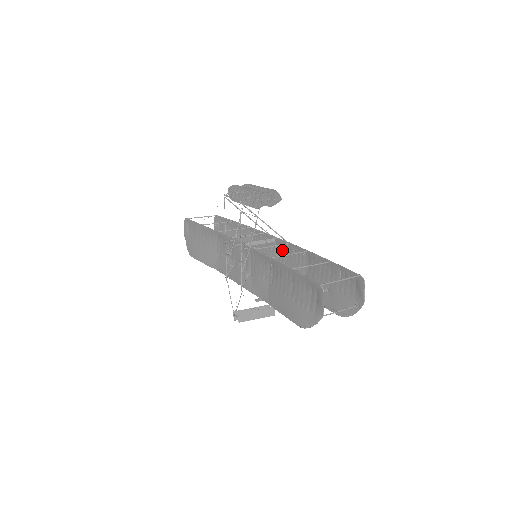
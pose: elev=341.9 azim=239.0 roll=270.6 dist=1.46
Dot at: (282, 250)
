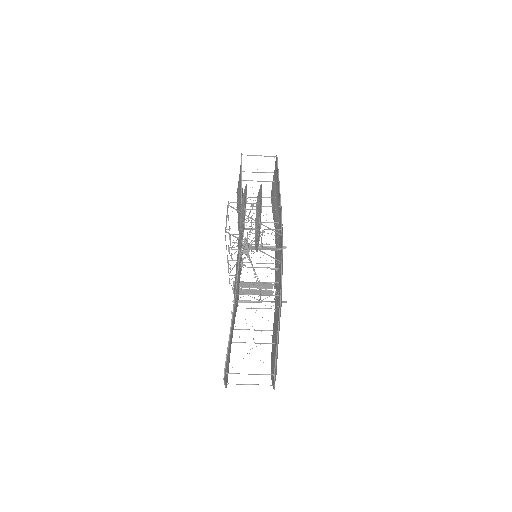
Dot at: occluded
